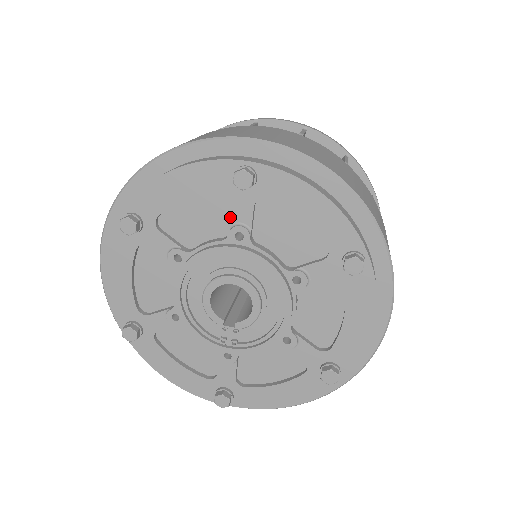
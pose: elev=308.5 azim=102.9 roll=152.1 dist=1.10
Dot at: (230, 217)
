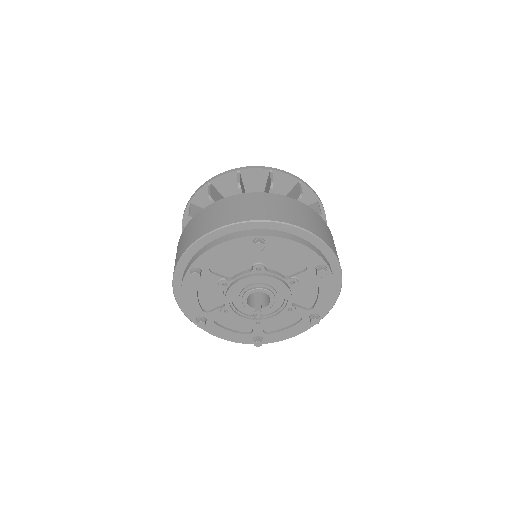
Dot at: (251, 260)
